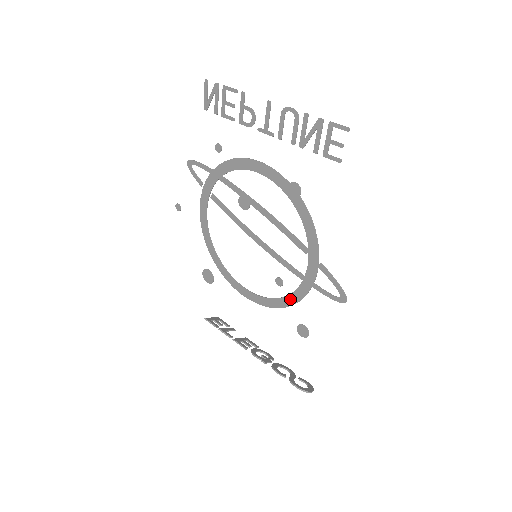
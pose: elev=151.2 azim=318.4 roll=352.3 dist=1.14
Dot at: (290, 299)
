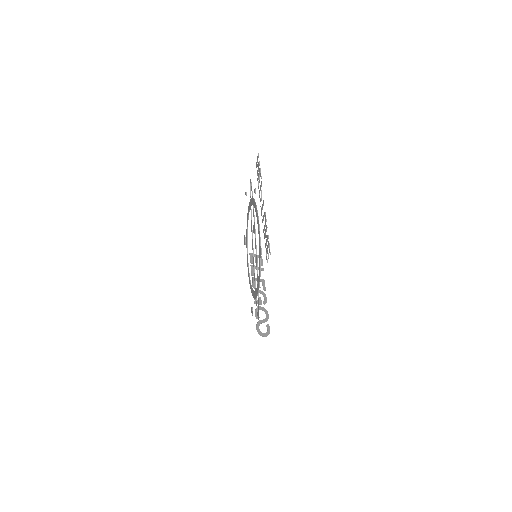
Dot at: occluded
